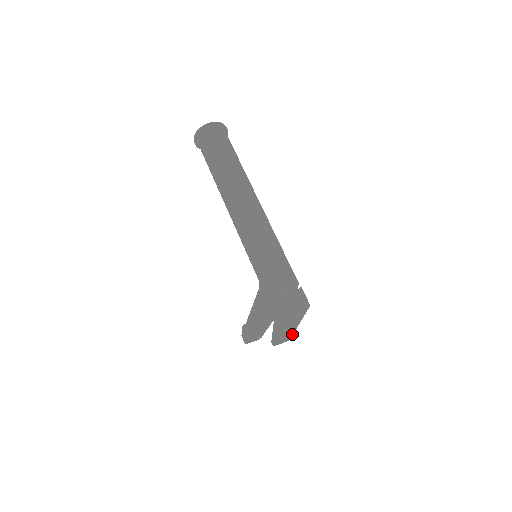
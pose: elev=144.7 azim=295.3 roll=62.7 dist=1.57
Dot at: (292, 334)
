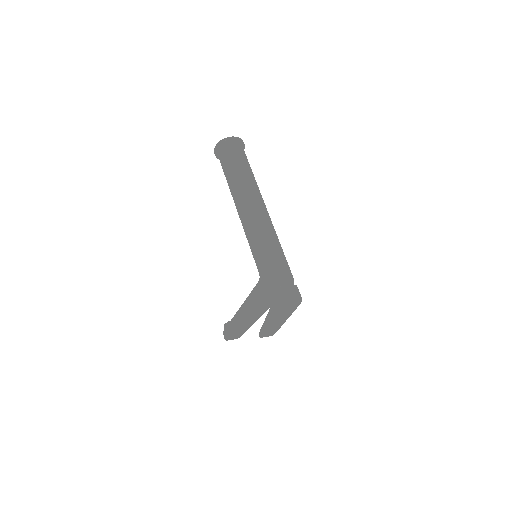
Dot at: (278, 329)
